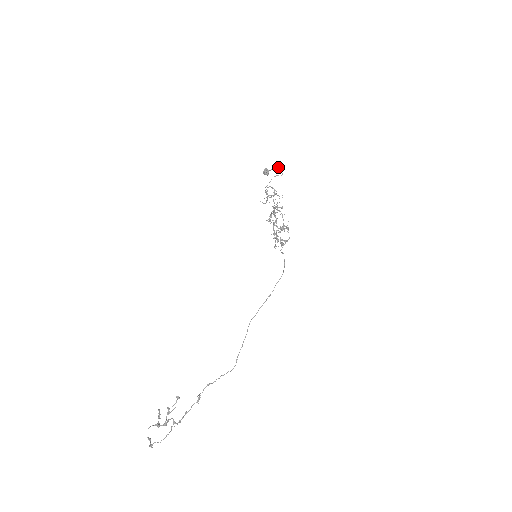
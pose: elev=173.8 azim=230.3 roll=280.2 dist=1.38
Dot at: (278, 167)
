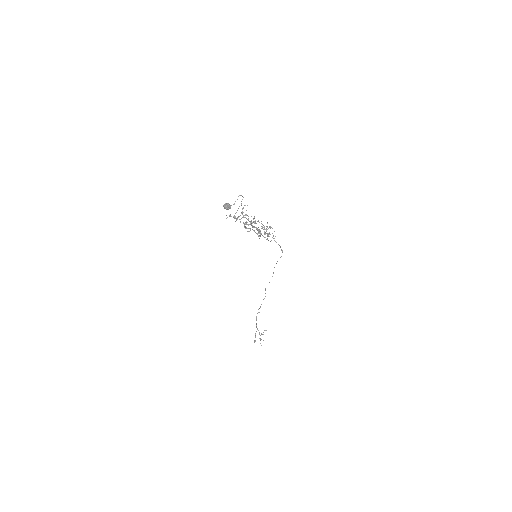
Dot at: occluded
